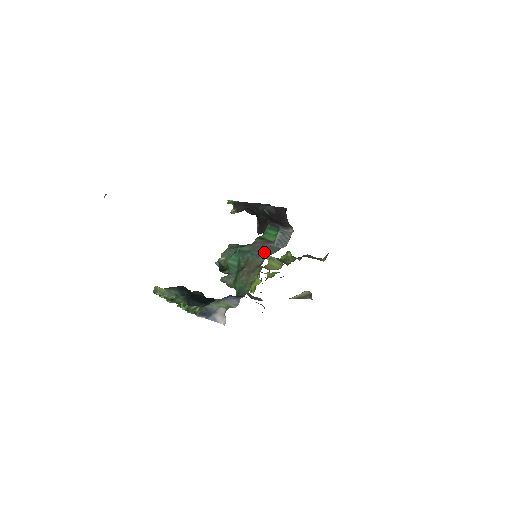
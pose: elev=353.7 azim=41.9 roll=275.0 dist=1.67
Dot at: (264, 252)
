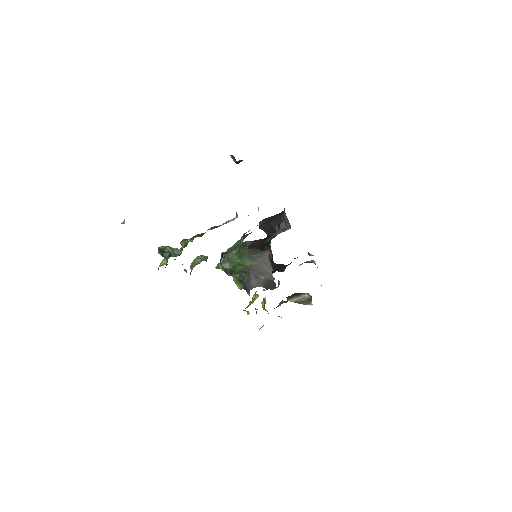
Dot at: occluded
